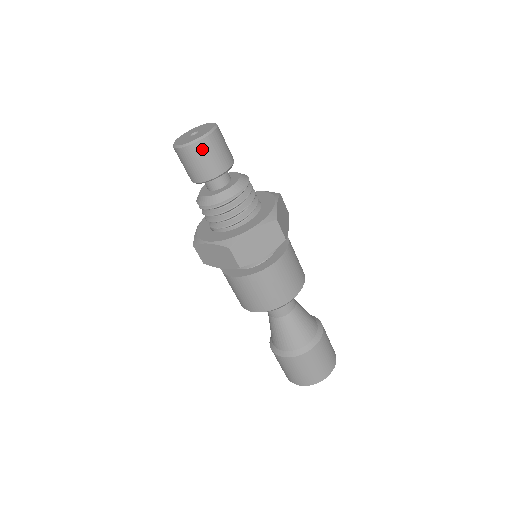
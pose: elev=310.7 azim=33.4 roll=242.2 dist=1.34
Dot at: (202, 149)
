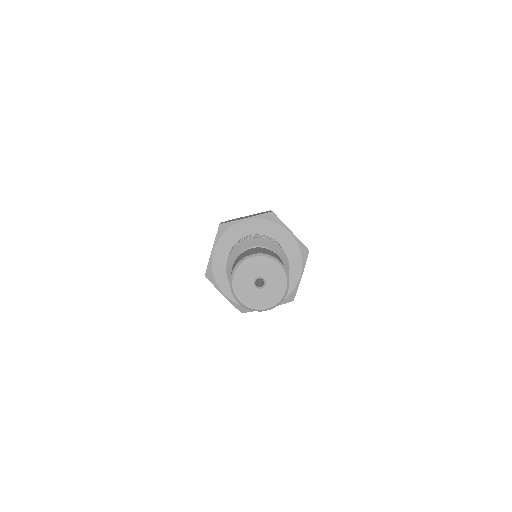
Dot at: occluded
